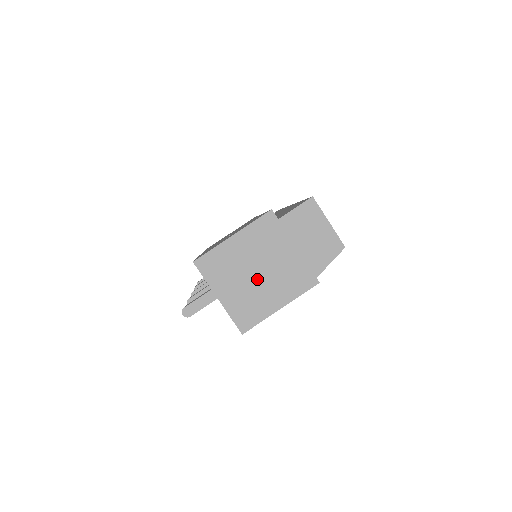
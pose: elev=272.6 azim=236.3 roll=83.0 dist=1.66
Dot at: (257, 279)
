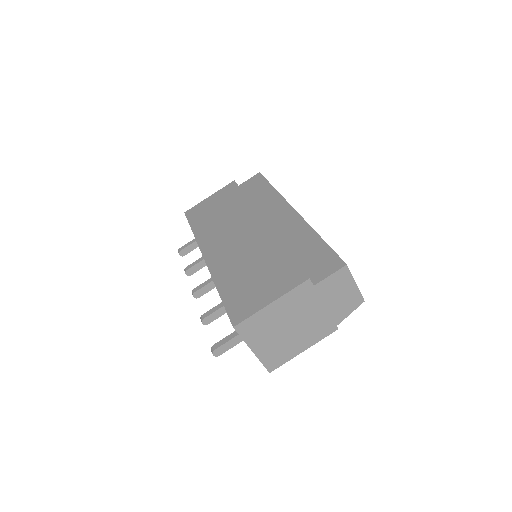
Dot at: (288, 333)
